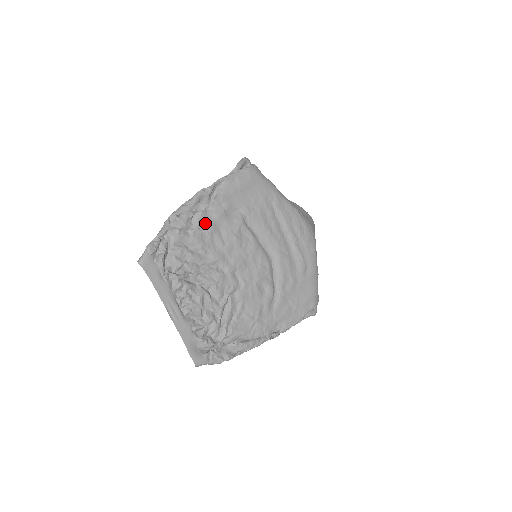
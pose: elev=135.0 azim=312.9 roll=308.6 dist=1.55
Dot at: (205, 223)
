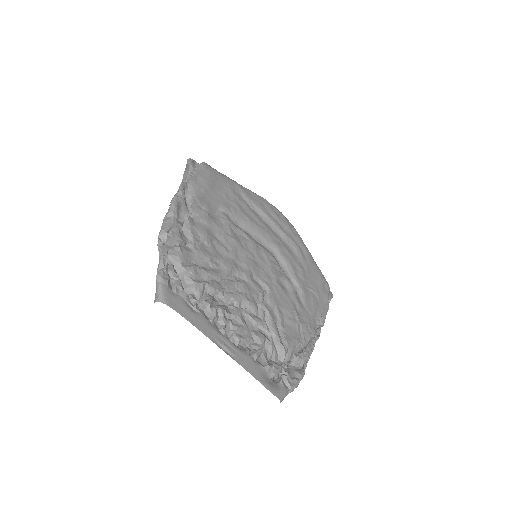
Dot at: (198, 232)
